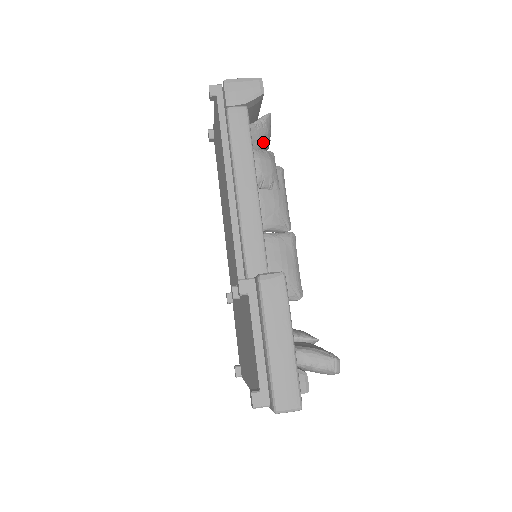
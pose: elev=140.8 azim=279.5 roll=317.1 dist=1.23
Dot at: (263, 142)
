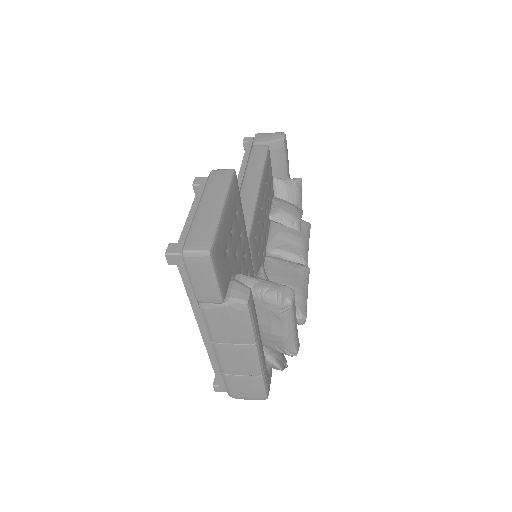
Dot at: (291, 197)
